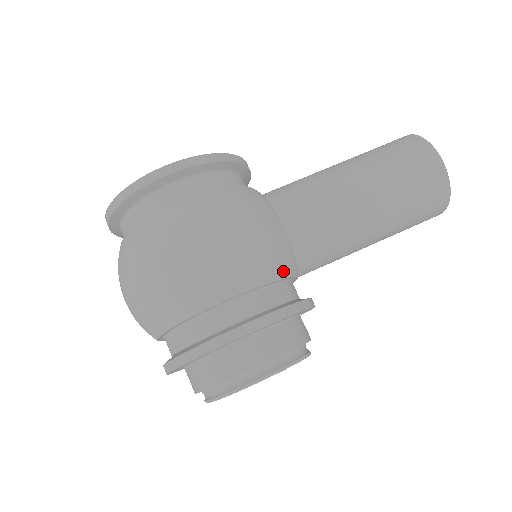
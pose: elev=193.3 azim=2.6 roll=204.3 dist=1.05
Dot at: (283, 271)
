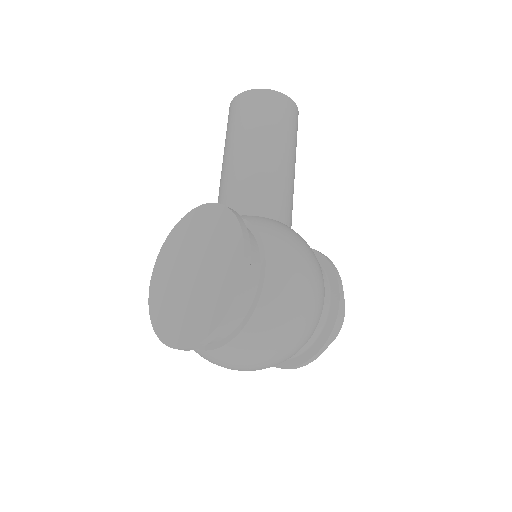
Dot at: occluded
